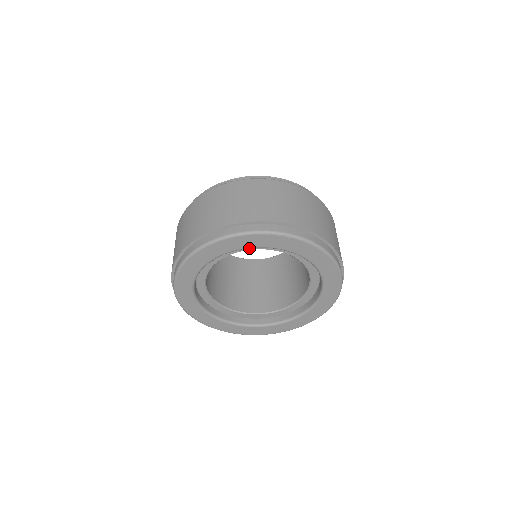
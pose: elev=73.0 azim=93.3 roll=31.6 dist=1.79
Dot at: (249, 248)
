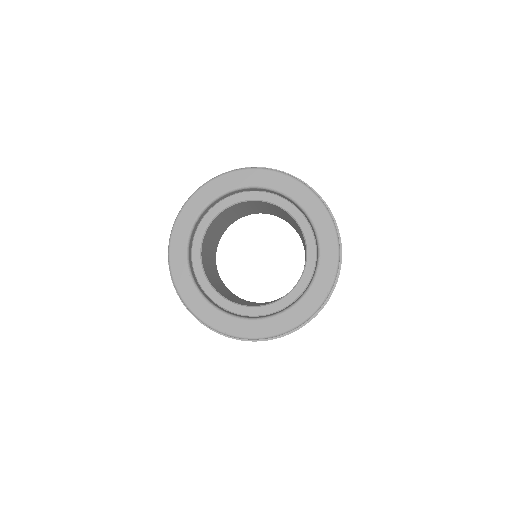
Dot at: (256, 197)
